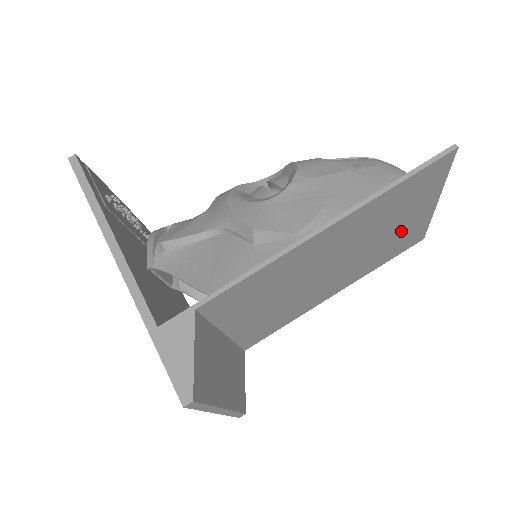
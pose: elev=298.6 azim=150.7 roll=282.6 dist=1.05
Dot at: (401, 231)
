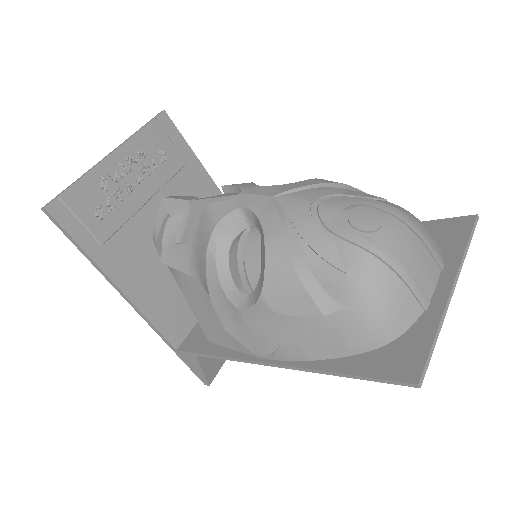
Dot at: occluded
